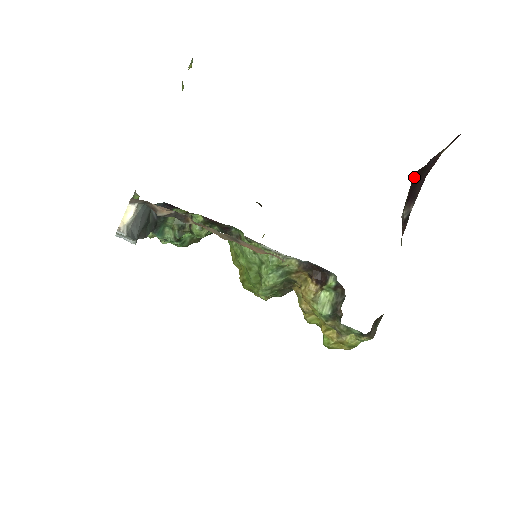
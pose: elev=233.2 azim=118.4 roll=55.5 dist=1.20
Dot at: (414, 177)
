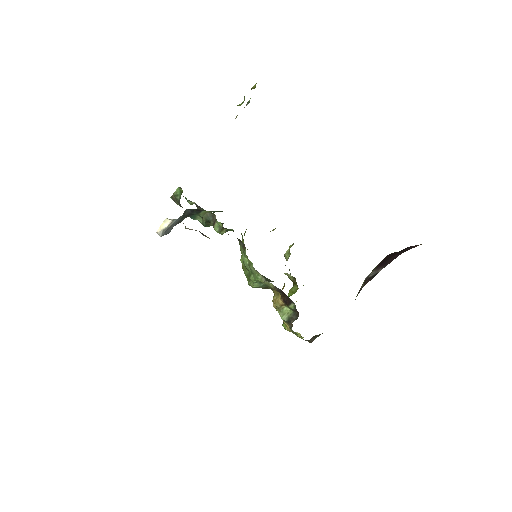
Dot at: (388, 255)
